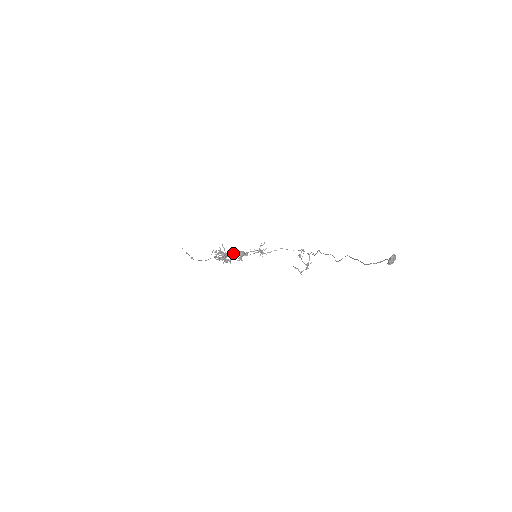
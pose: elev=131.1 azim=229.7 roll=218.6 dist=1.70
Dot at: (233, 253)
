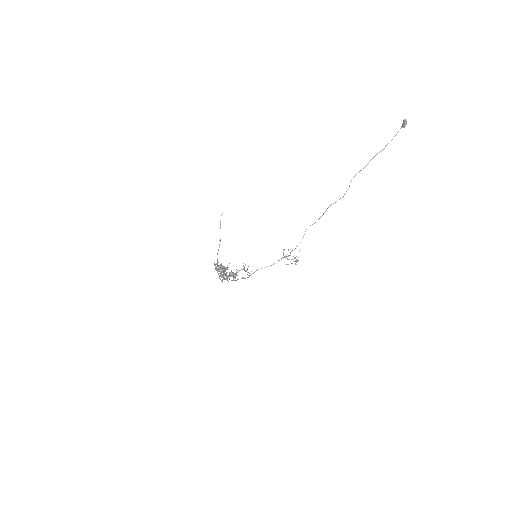
Dot at: (226, 273)
